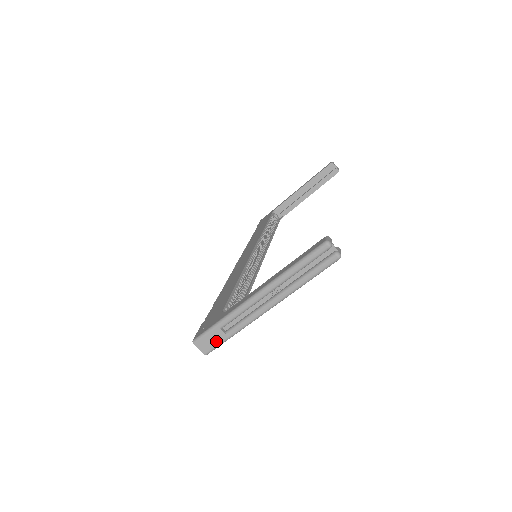
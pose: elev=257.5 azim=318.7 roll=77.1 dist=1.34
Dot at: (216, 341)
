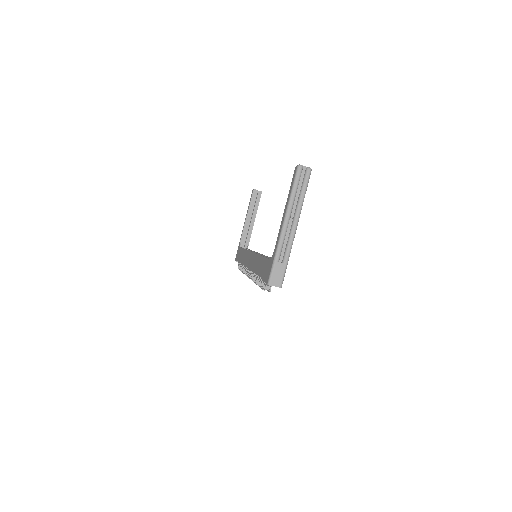
Dot at: (281, 272)
